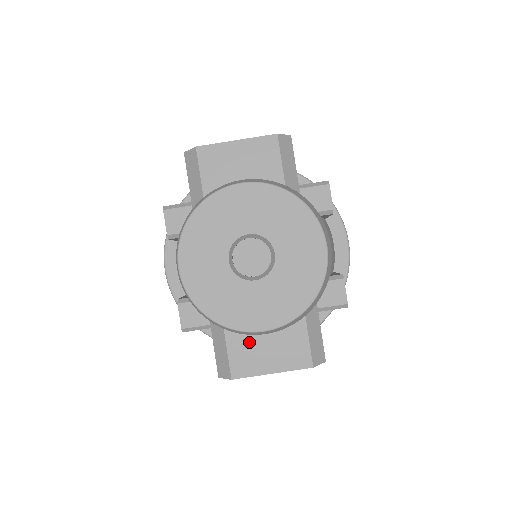
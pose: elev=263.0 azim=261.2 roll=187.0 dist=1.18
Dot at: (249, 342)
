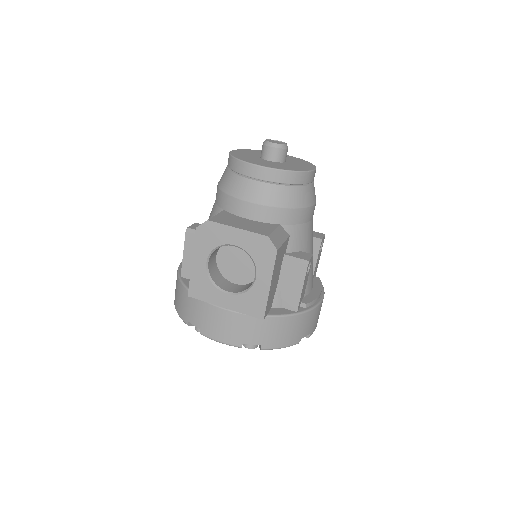
Dot at: (234, 218)
